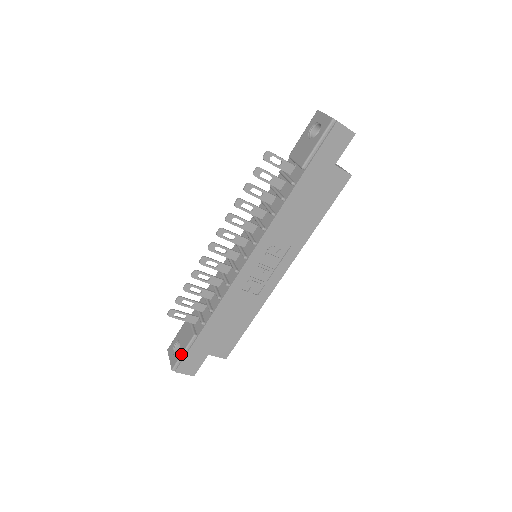
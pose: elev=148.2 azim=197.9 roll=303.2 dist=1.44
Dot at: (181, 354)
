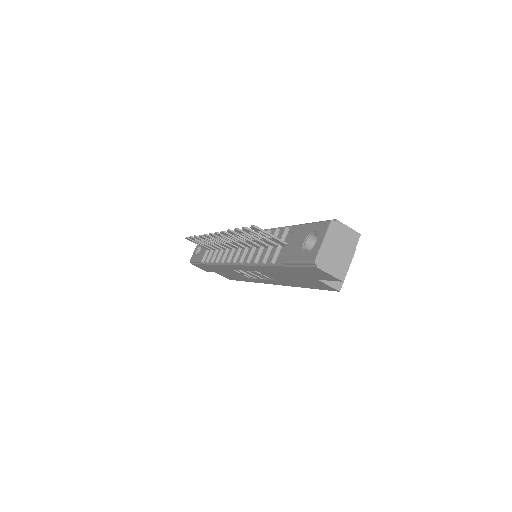
Dot at: (194, 261)
